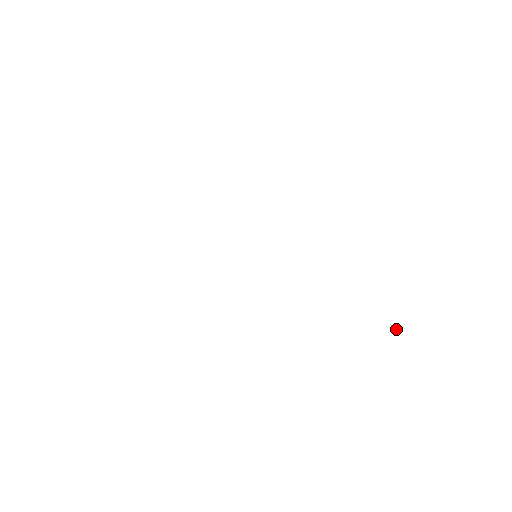
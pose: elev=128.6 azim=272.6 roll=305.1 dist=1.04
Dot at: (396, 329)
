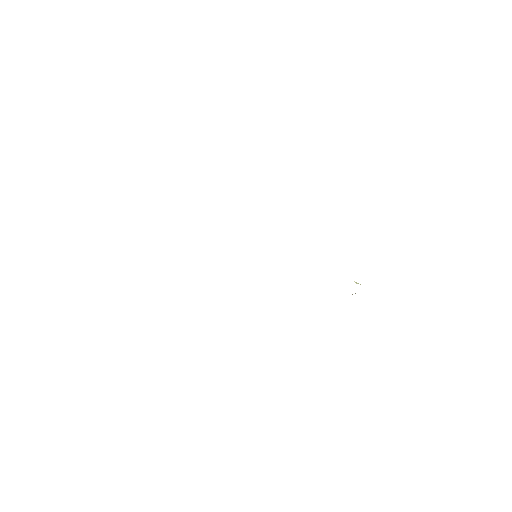
Dot at: occluded
